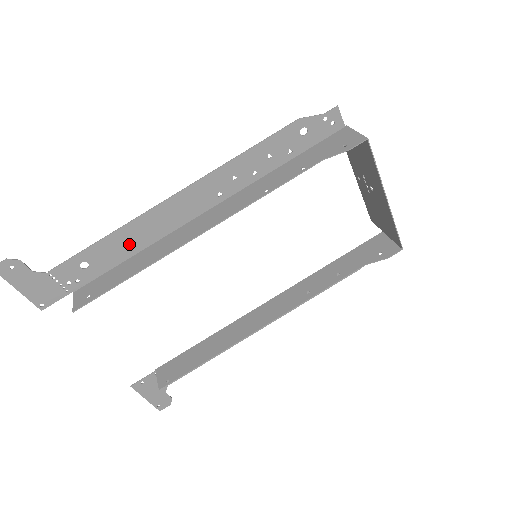
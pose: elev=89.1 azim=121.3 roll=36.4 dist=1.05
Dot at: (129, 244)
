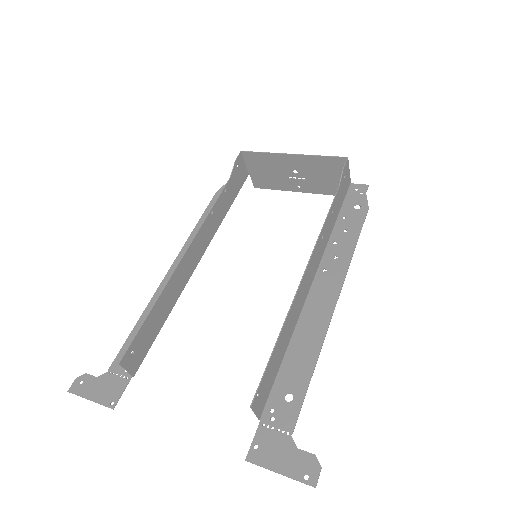
Dot at: occluded
